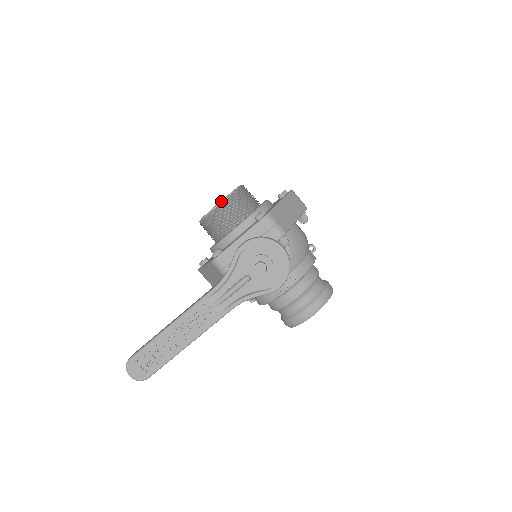
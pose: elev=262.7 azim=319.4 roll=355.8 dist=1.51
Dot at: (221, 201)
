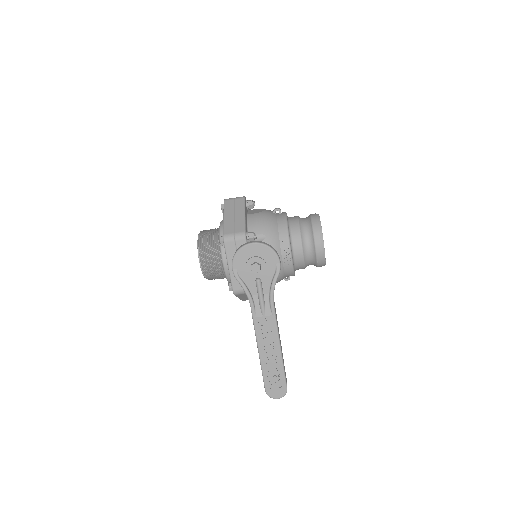
Dot at: (199, 258)
